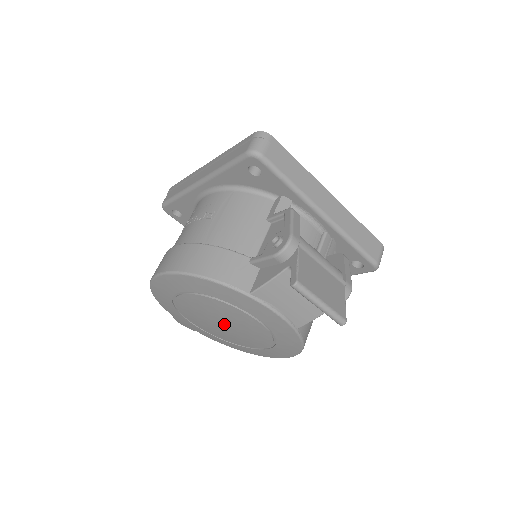
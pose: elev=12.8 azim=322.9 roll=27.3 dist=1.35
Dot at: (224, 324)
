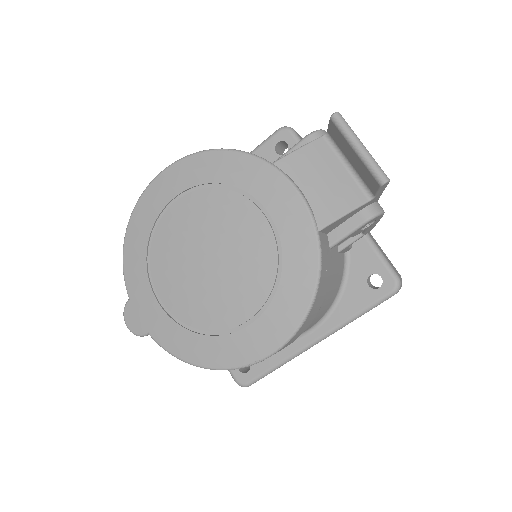
Dot at: (212, 255)
